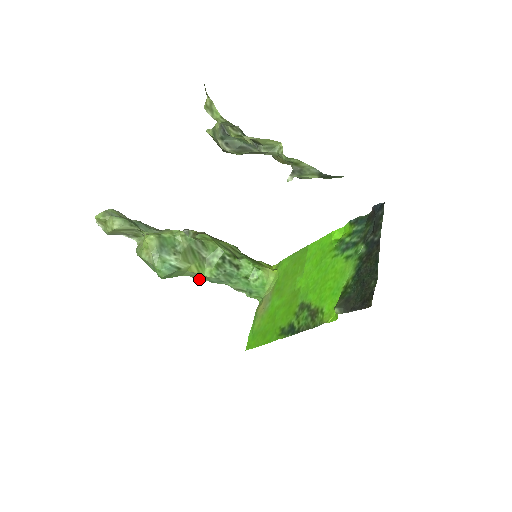
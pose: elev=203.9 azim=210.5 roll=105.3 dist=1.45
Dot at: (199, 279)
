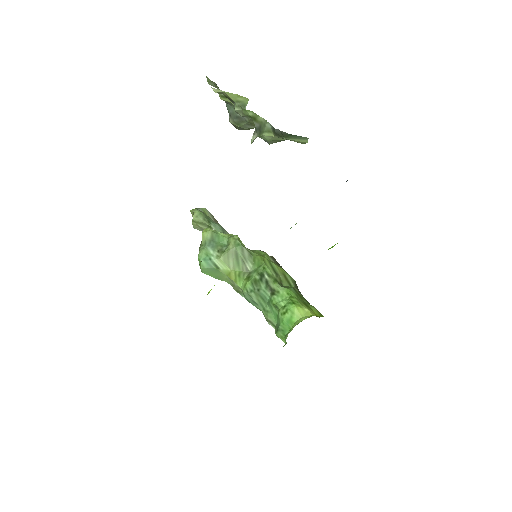
Dot at: (238, 292)
